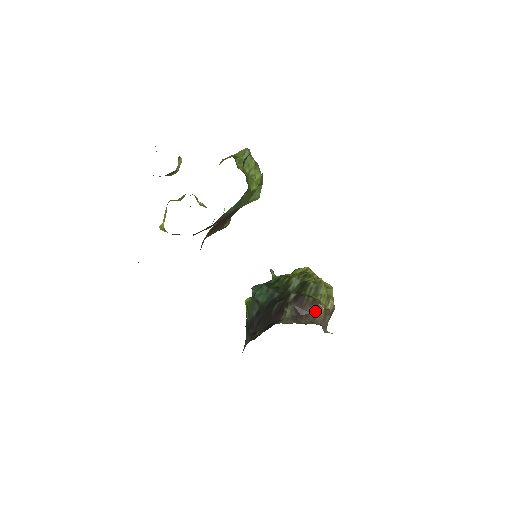
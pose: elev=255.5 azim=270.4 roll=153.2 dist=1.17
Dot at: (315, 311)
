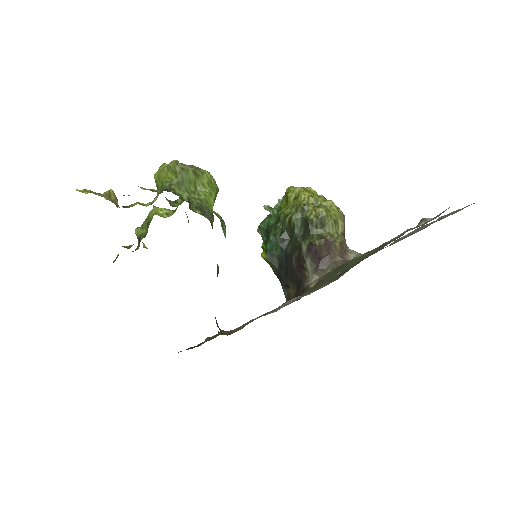
Dot at: (331, 250)
